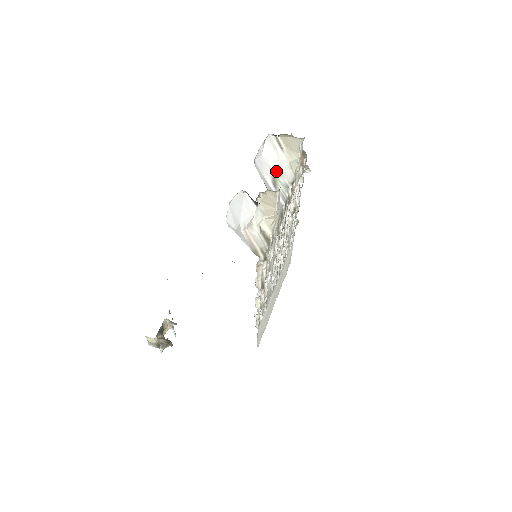
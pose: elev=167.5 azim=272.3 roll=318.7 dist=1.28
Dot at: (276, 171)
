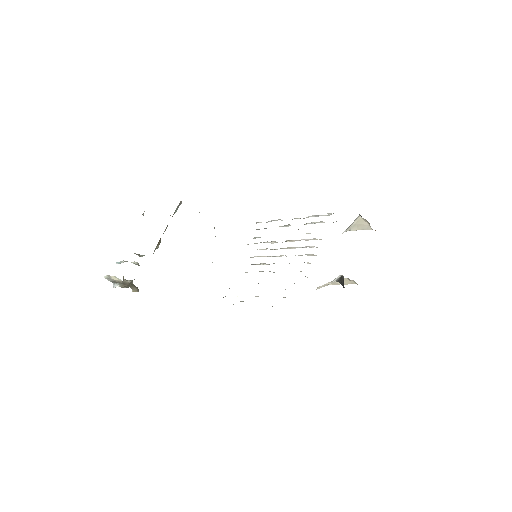
Dot at: occluded
